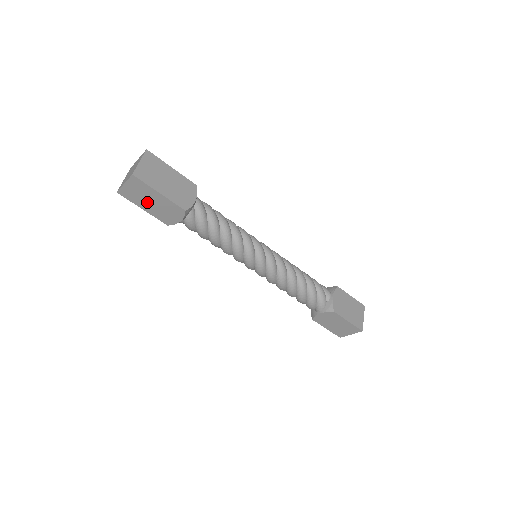
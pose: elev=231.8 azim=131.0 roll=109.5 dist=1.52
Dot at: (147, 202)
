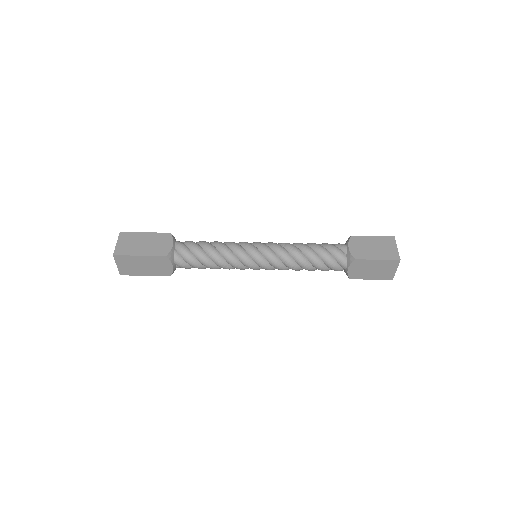
Dot at: (141, 268)
